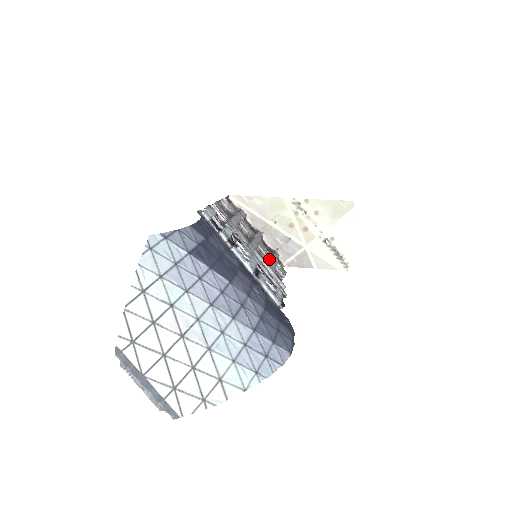
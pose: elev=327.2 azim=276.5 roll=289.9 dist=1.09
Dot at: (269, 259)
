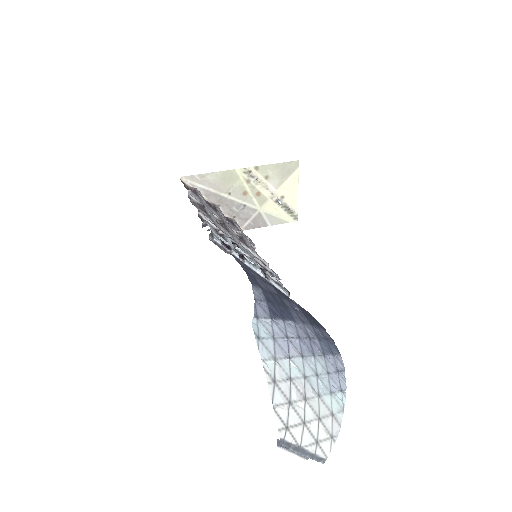
Dot at: (241, 237)
